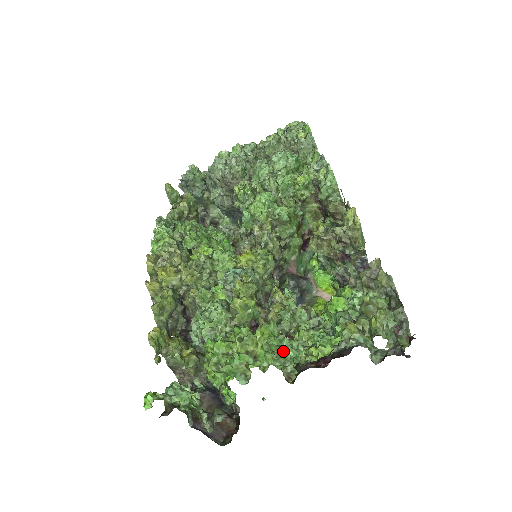
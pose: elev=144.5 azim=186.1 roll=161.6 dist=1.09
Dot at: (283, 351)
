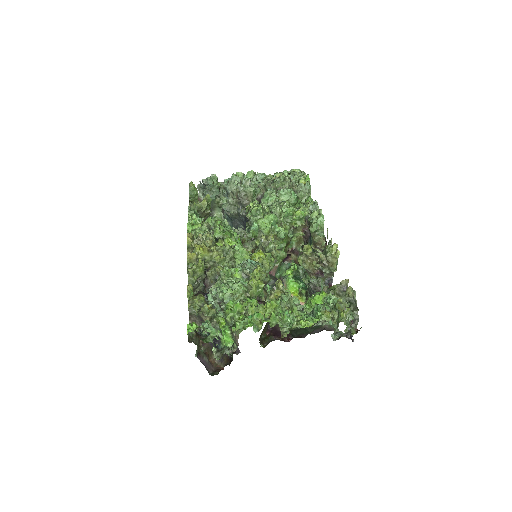
Dot at: (286, 317)
